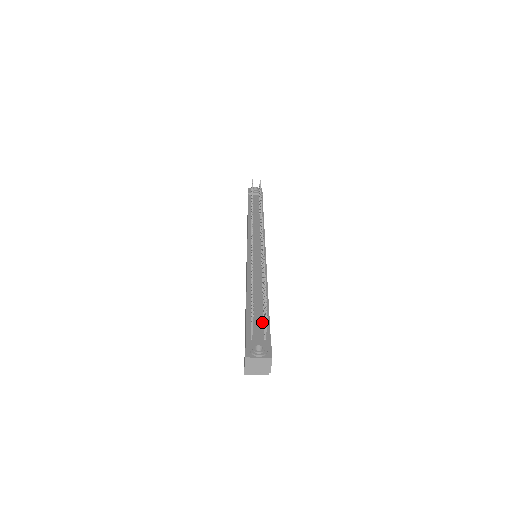
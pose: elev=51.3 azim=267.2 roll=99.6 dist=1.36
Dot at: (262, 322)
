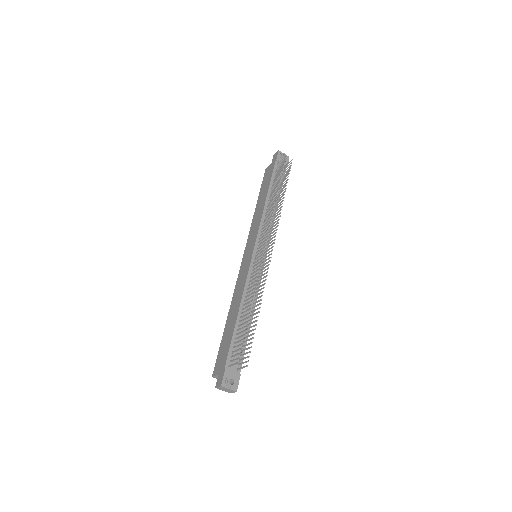
Dot at: (240, 351)
